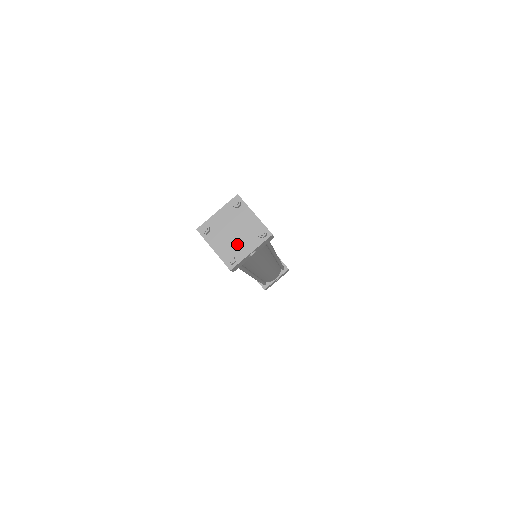
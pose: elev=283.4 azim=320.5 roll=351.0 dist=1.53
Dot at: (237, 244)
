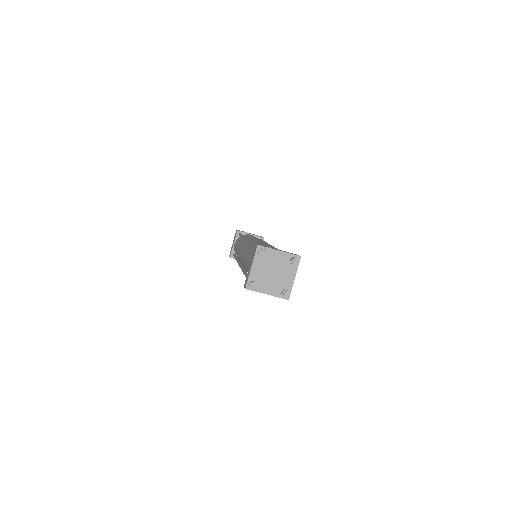
Dot at: (266, 281)
